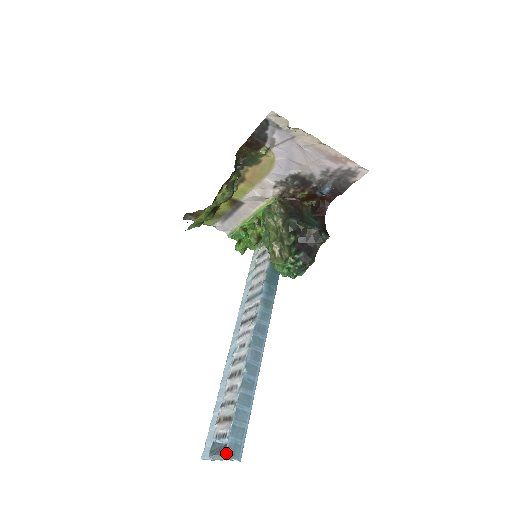
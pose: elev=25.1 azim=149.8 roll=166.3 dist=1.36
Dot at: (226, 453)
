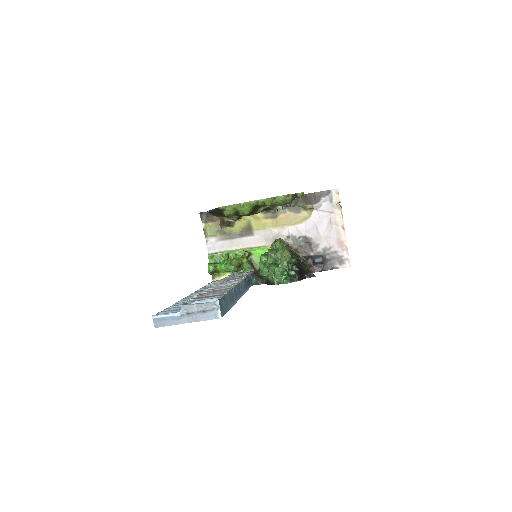
Dot at: (219, 300)
